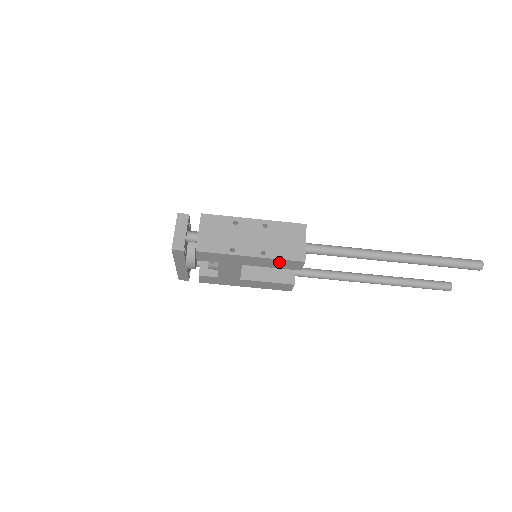
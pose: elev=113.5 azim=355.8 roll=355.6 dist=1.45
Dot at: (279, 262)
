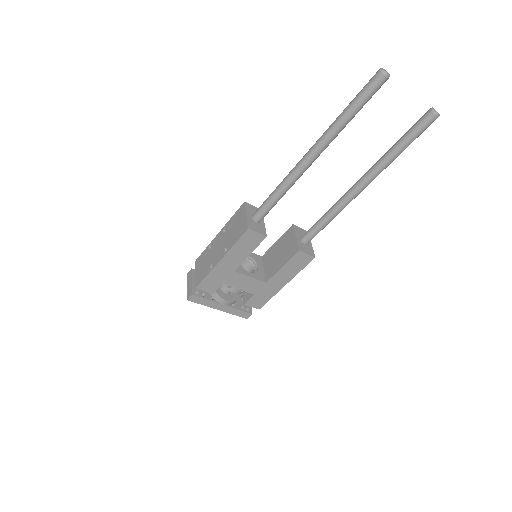
Dot at: (241, 246)
